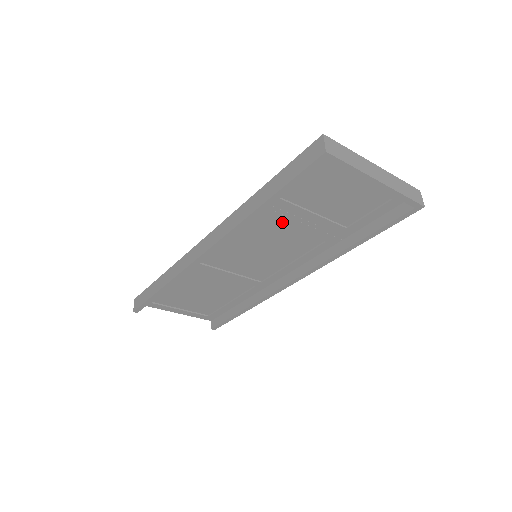
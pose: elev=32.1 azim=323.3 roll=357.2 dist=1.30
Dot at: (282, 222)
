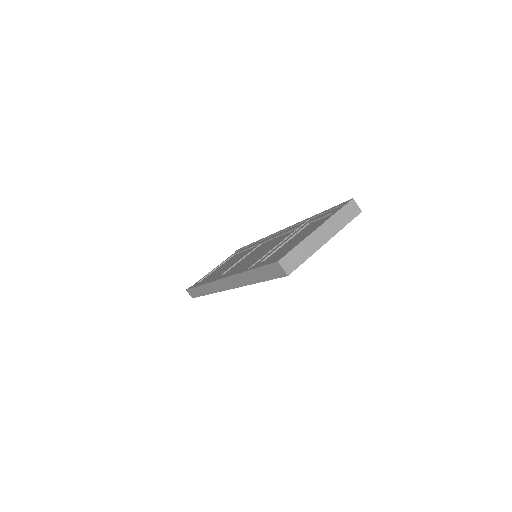
Dot at: occluded
